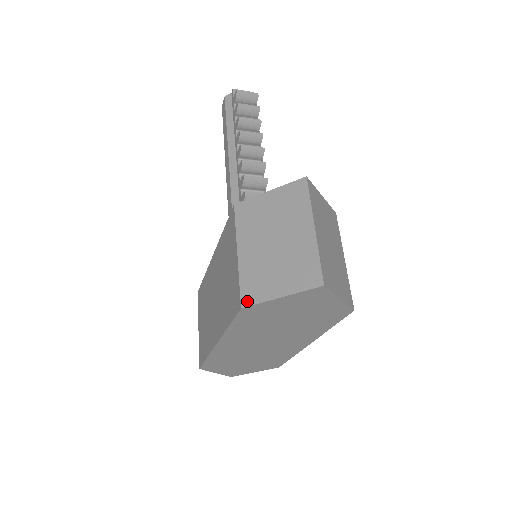
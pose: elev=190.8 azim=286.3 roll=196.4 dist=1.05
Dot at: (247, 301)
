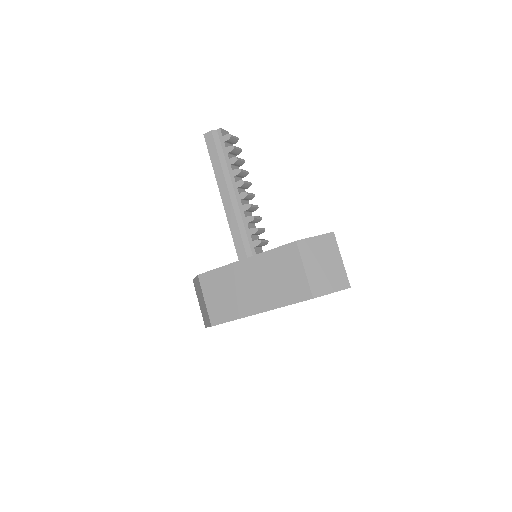
Dot at: (316, 295)
